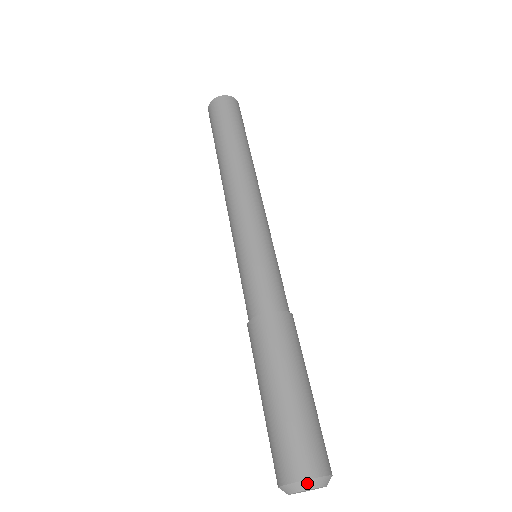
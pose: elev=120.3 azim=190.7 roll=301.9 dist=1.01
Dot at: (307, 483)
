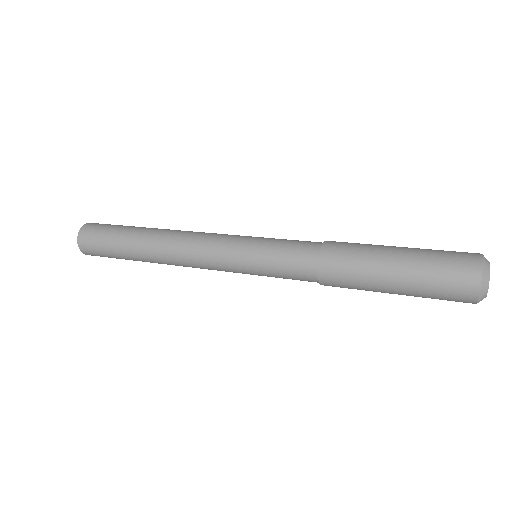
Dot at: occluded
